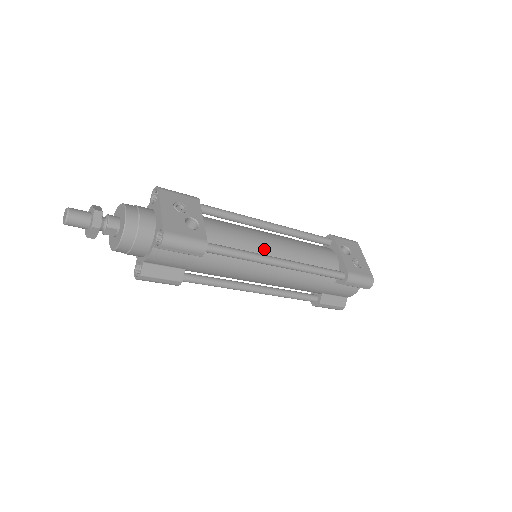
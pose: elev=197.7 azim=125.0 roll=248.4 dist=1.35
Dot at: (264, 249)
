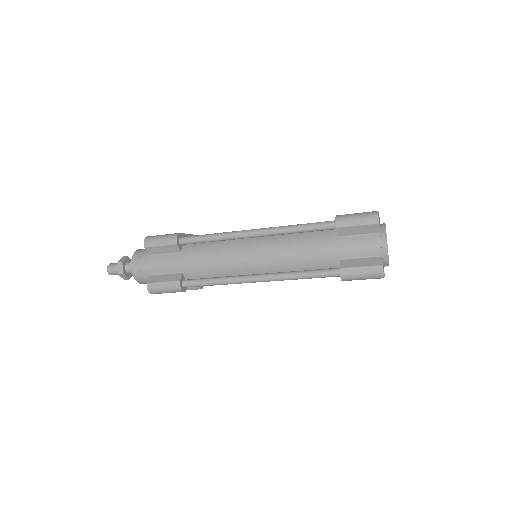
Dot at: occluded
